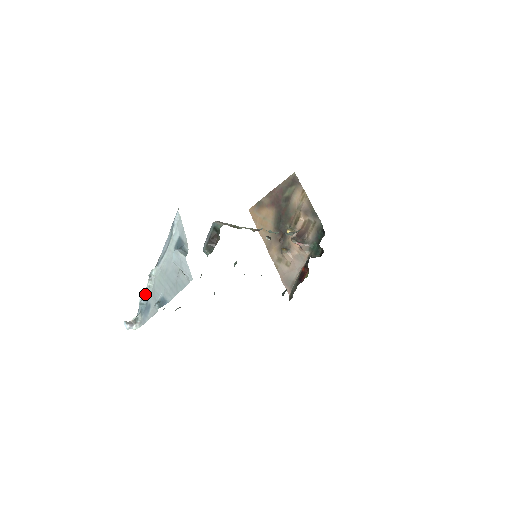
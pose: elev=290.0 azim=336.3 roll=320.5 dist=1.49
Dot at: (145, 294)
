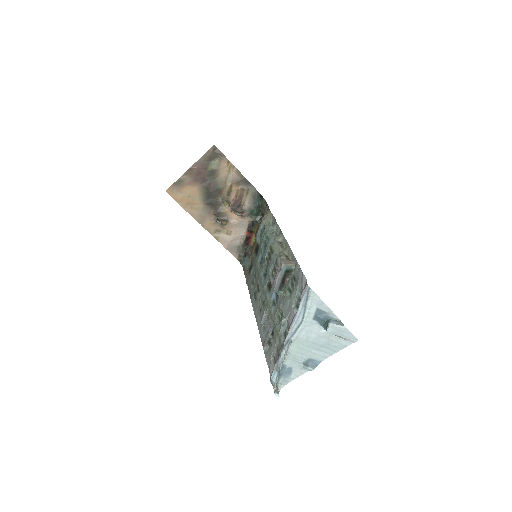
Dot at: (283, 363)
